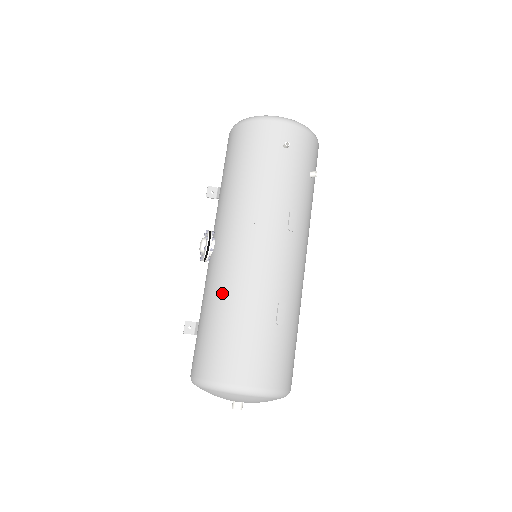
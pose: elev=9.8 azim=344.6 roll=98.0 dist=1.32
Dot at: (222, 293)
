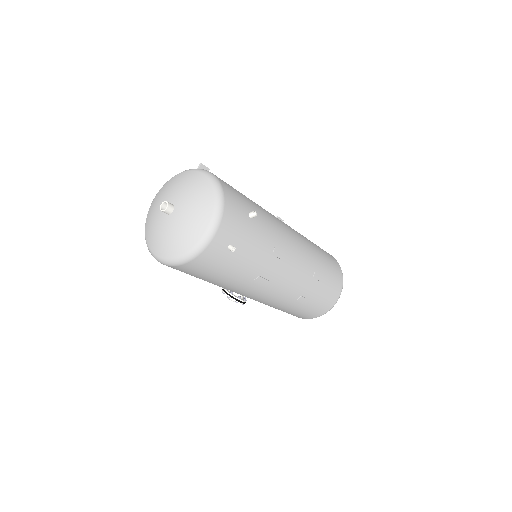
Dot at: (282, 306)
